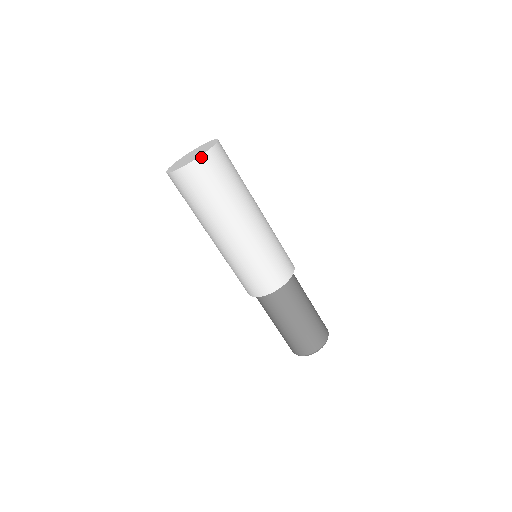
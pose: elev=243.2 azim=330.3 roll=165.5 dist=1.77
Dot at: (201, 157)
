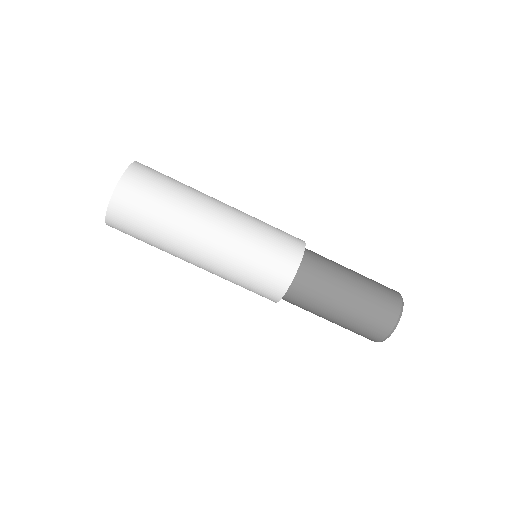
Dot at: (119, 185)
